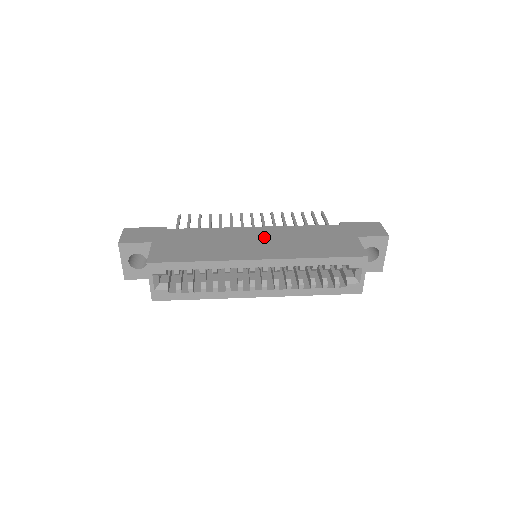
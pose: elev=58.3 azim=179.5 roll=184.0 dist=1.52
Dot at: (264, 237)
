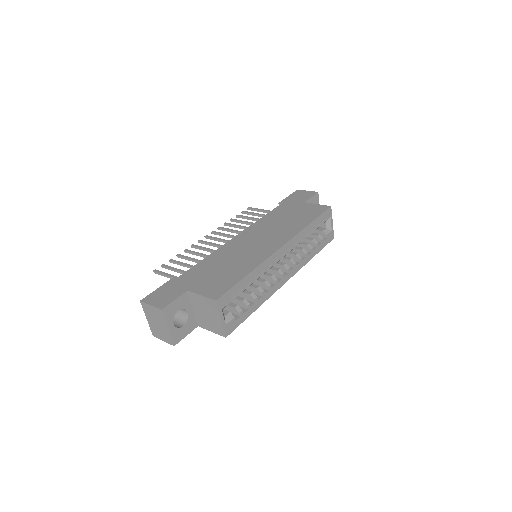
Dot at: (255, 236)
